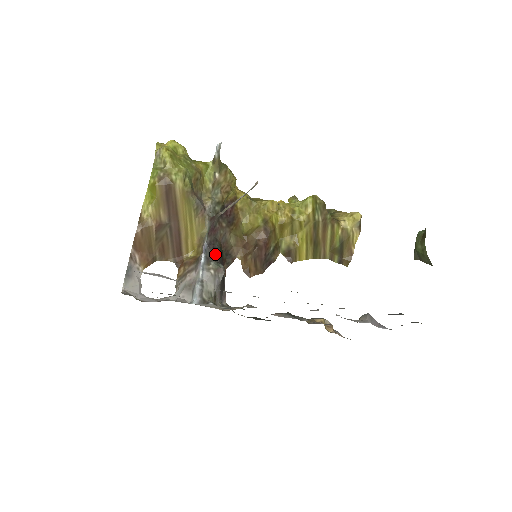
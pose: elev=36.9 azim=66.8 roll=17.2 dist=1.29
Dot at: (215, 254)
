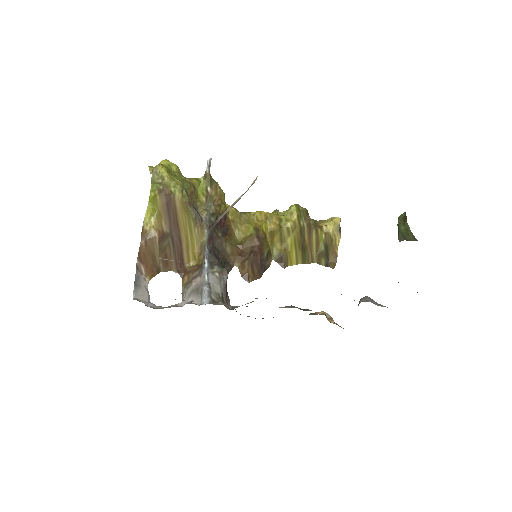
Dot at: (217, 259)
